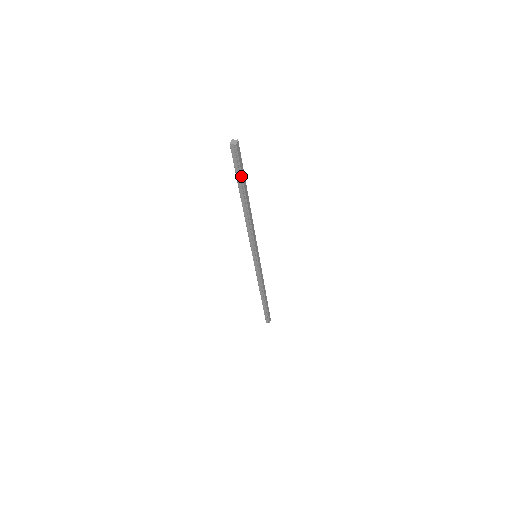
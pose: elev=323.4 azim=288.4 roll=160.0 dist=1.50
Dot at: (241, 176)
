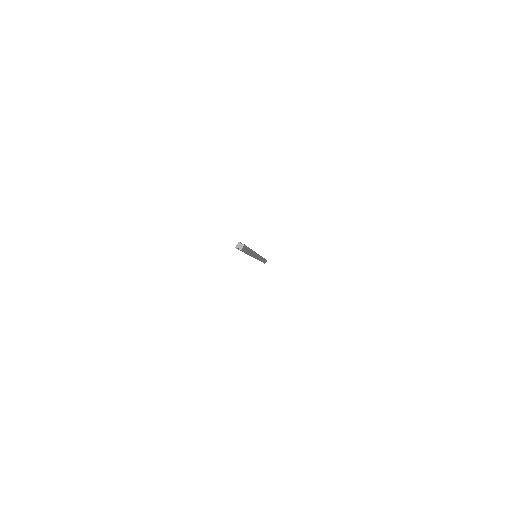
Dot at: (245, 252)
